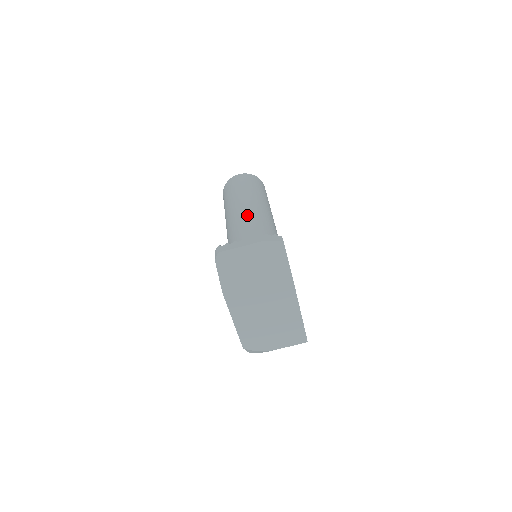
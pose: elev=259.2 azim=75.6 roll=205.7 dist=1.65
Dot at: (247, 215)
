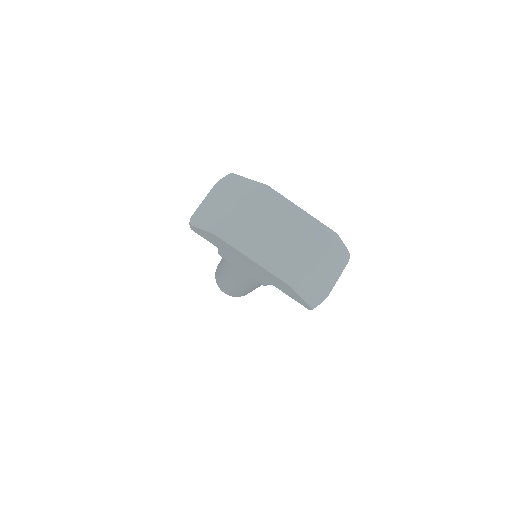
Dot at: occluded
